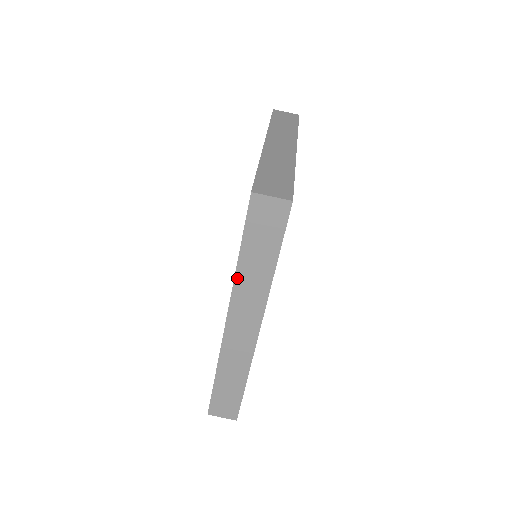
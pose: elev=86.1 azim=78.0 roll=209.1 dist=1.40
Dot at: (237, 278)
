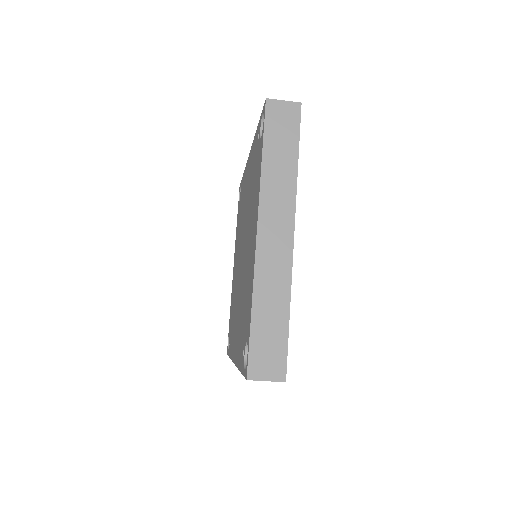
Dot at: occluded
